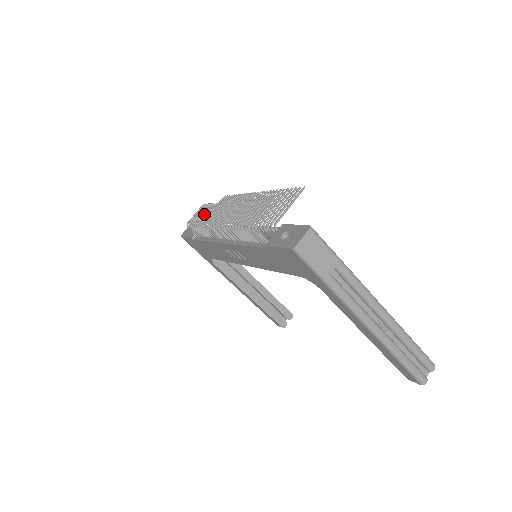
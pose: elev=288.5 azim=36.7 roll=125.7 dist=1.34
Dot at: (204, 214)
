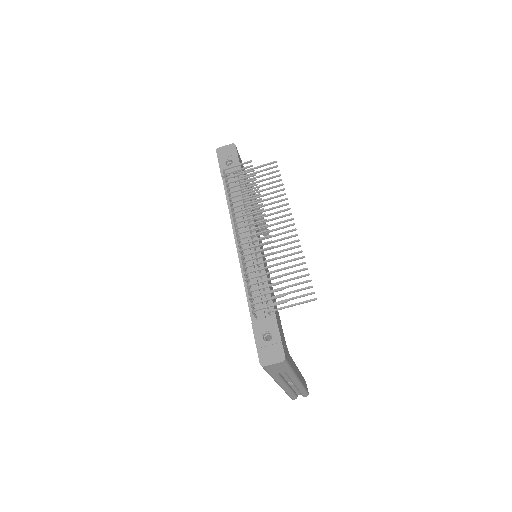
Dot at: (241, 188)
